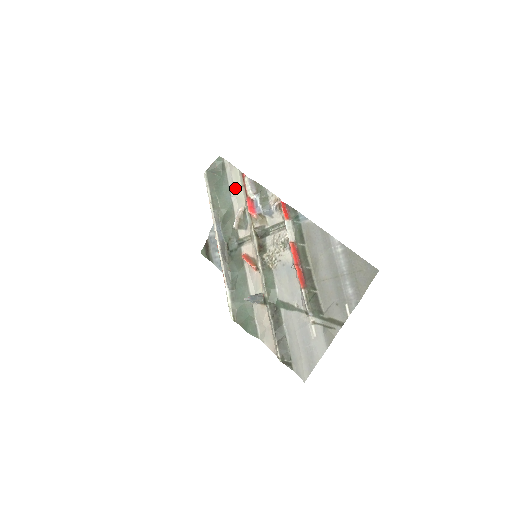
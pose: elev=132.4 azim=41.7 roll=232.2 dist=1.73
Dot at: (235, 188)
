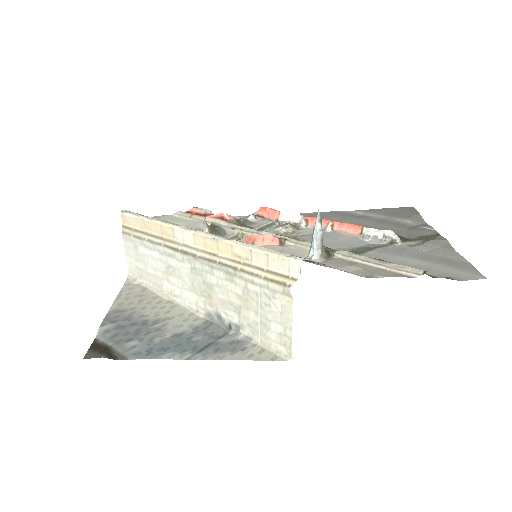
Dot at: (176, 223)
